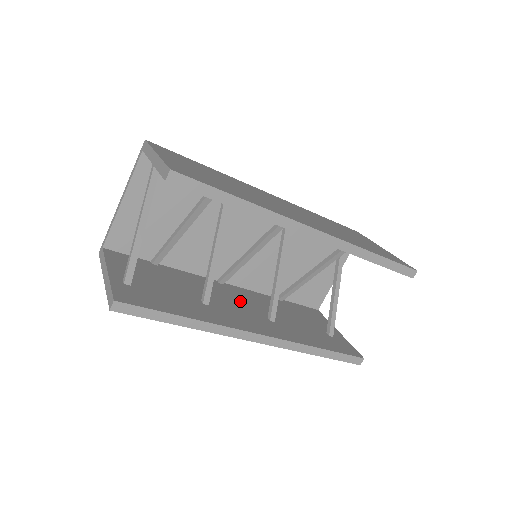
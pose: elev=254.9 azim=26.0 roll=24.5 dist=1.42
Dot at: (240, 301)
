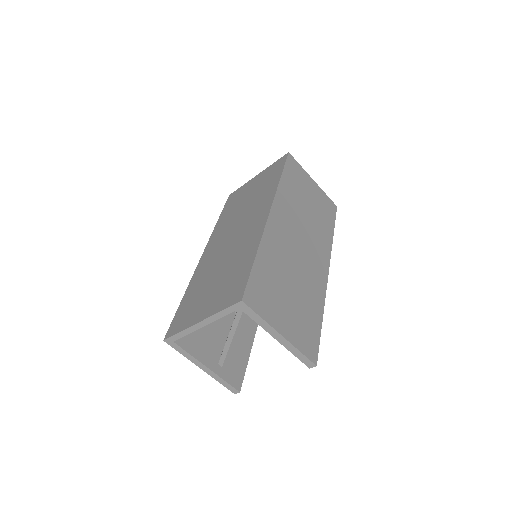
Dot at: occluded
